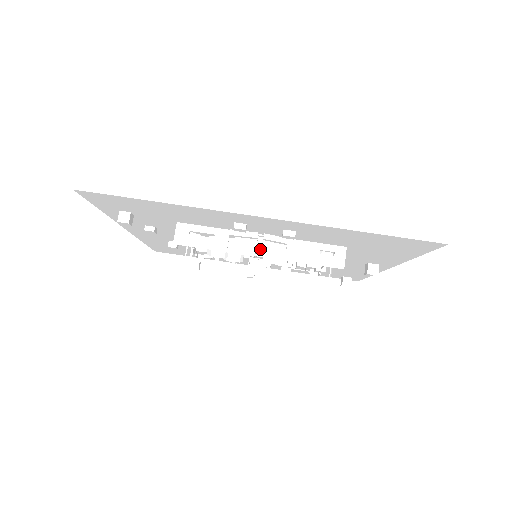
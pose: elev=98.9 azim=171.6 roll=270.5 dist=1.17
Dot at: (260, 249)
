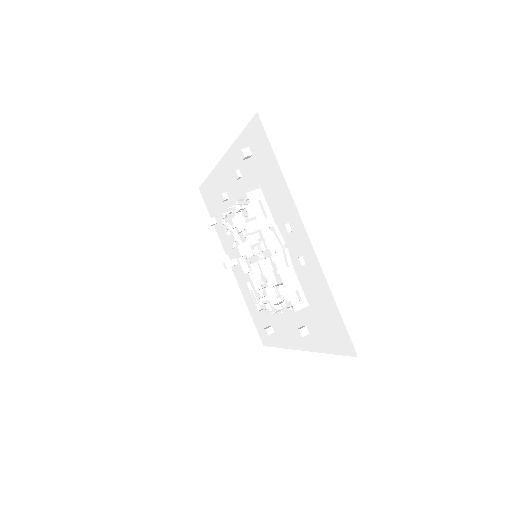
Dot at: (276, 251)
